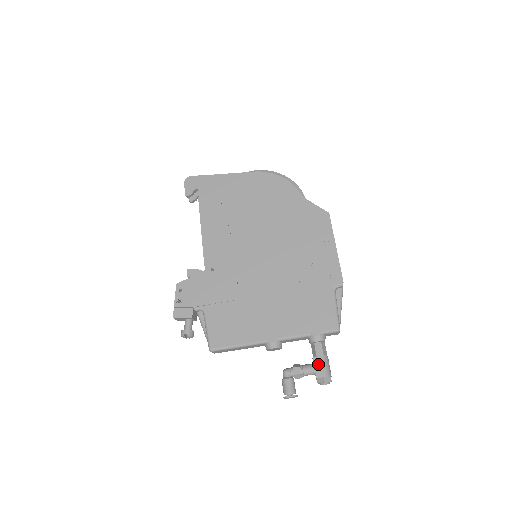
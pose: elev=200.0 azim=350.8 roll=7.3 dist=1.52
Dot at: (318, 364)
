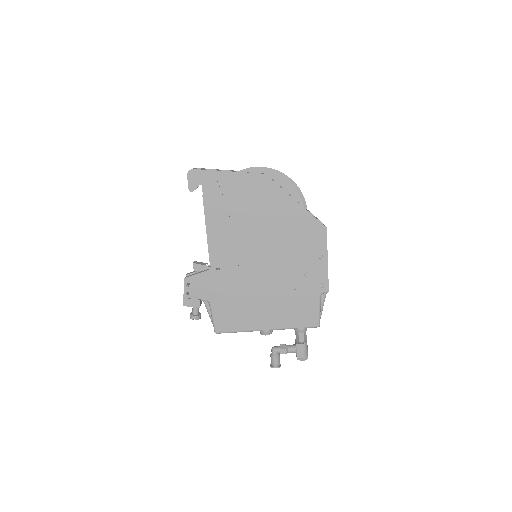
Dot at: (300, 349)
